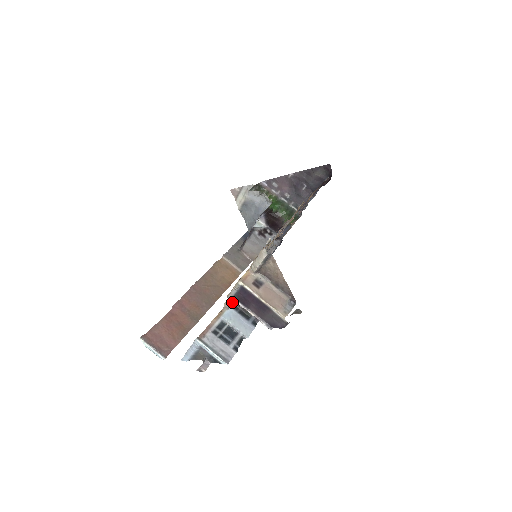
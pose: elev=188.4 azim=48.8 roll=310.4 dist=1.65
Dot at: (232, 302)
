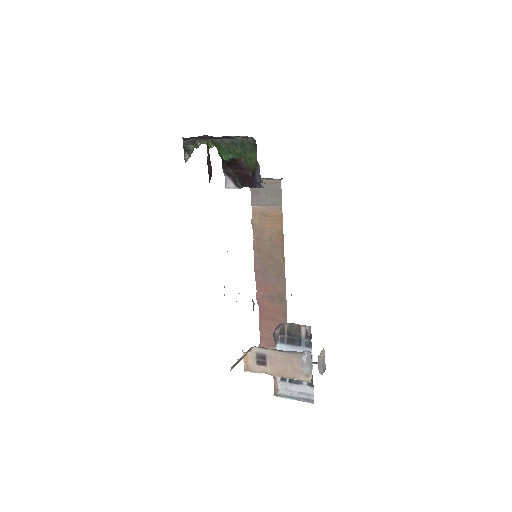
Dot at: occluded
